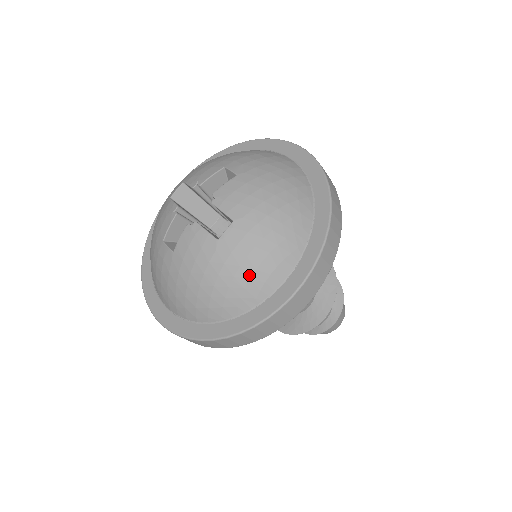
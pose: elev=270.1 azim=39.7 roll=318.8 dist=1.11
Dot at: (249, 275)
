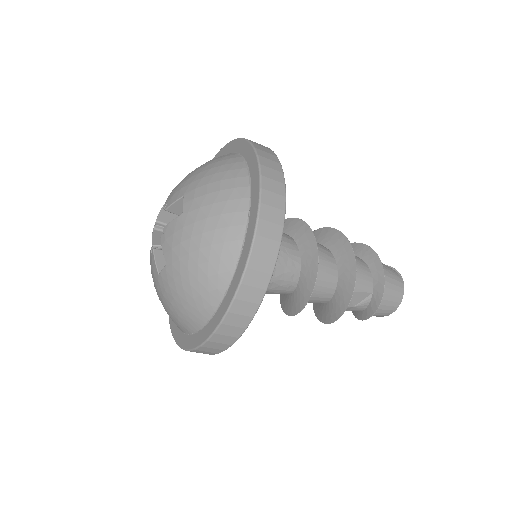
Dot at: (177, 312)
